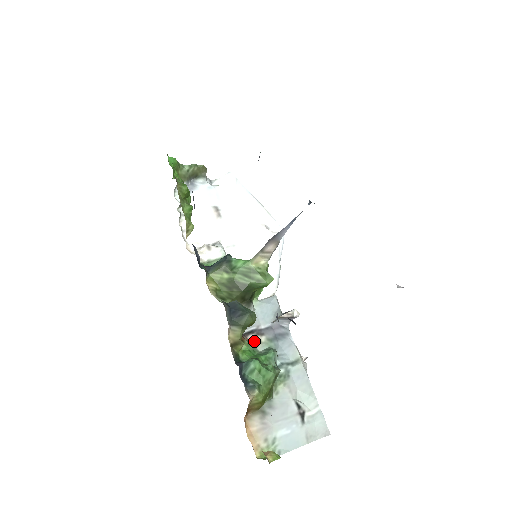
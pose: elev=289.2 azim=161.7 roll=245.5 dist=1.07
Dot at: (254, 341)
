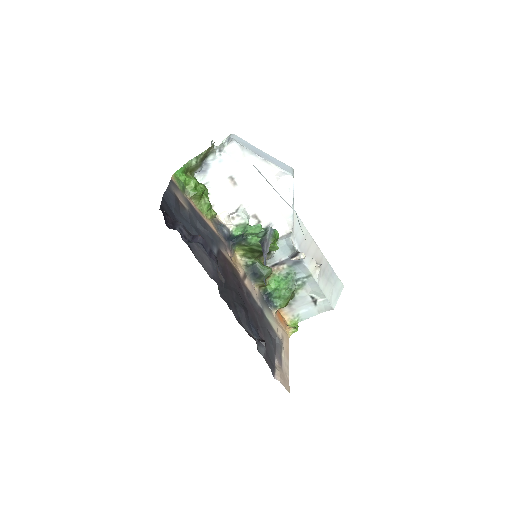
Dot at: (279, 269)
